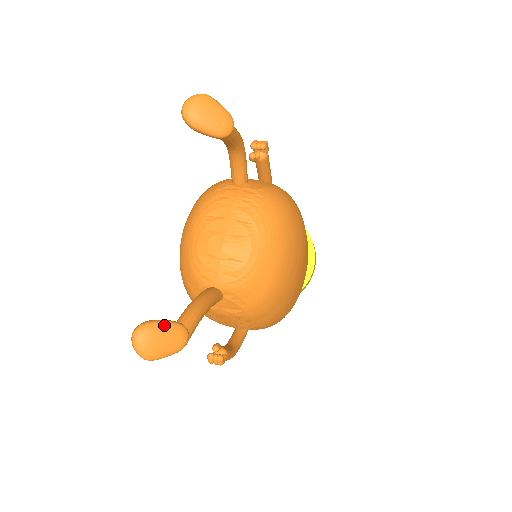
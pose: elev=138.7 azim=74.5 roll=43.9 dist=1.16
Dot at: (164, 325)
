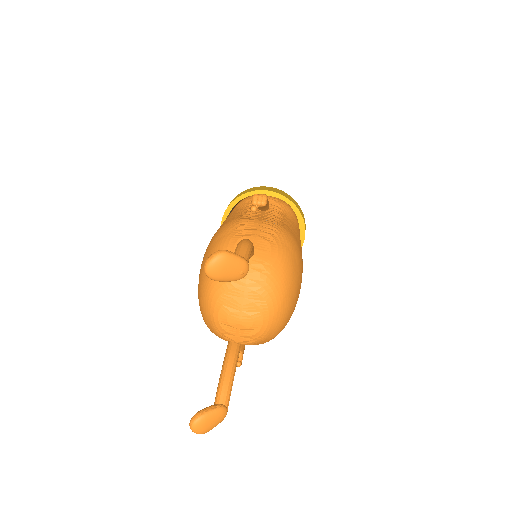
Dot at: (211, 414)
